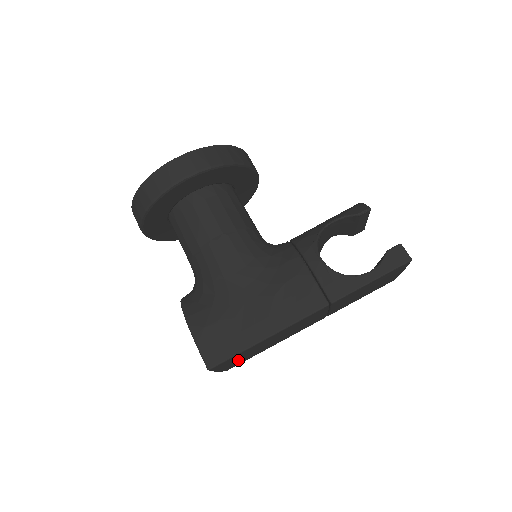
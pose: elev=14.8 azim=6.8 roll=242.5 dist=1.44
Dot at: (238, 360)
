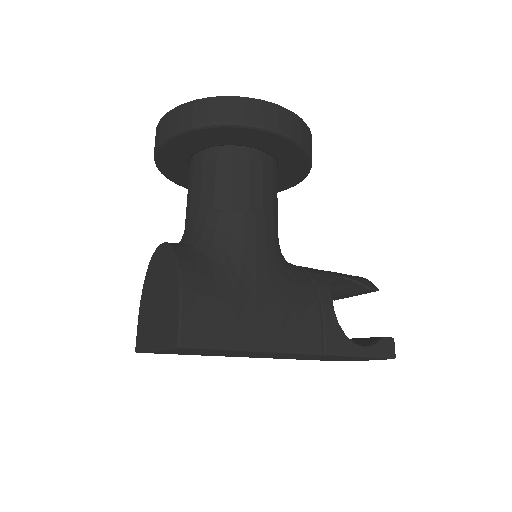
Dot at: (185, 352)
